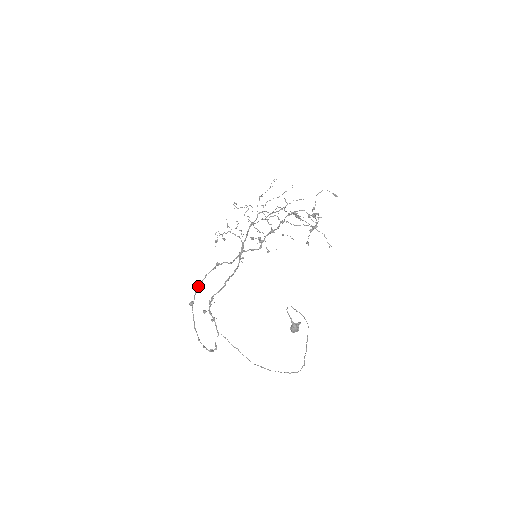
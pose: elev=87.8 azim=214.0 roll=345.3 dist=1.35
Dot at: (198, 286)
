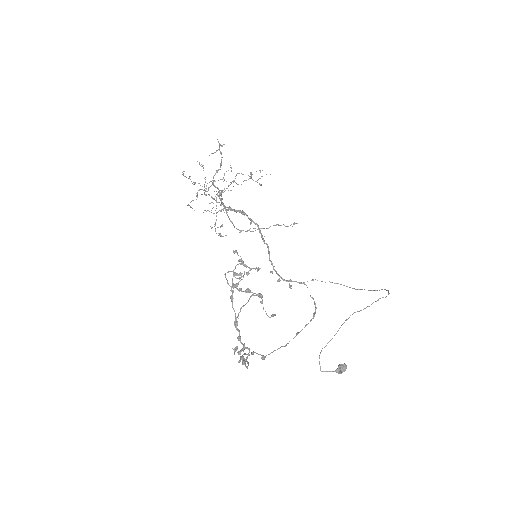
Dot at: occluded
